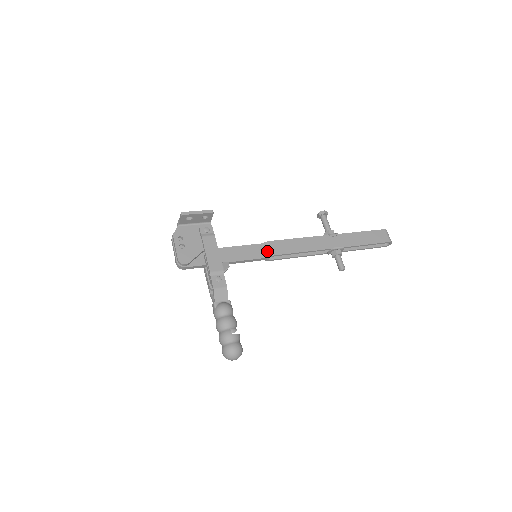
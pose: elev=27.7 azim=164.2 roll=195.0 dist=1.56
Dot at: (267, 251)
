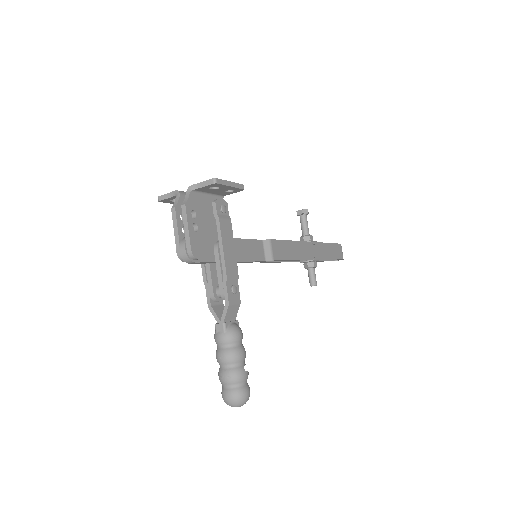
Dot at: (269, 252)
